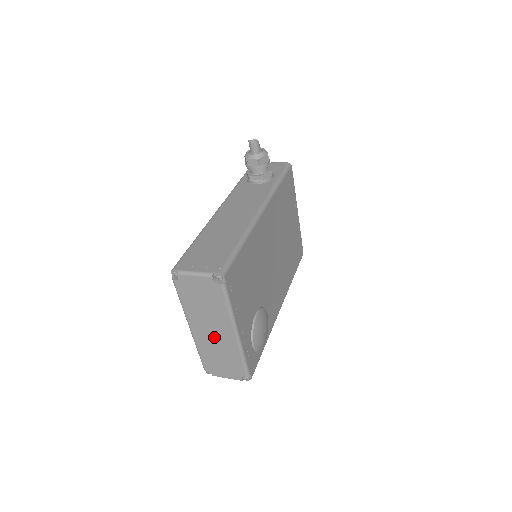
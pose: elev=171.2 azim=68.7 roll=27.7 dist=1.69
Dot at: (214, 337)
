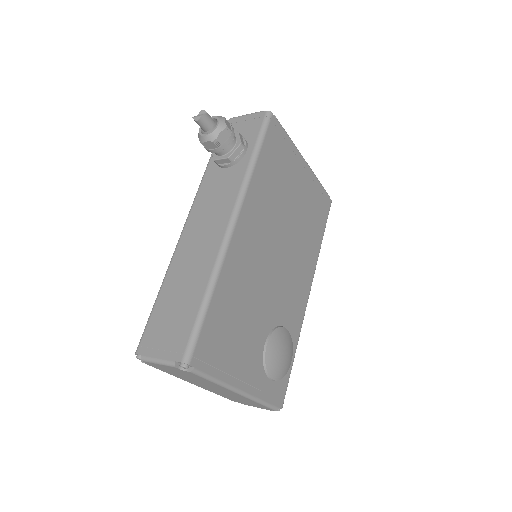
Dot at: (220, 391)
